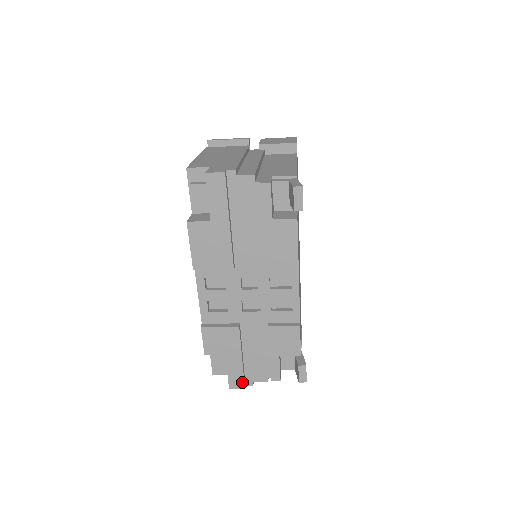
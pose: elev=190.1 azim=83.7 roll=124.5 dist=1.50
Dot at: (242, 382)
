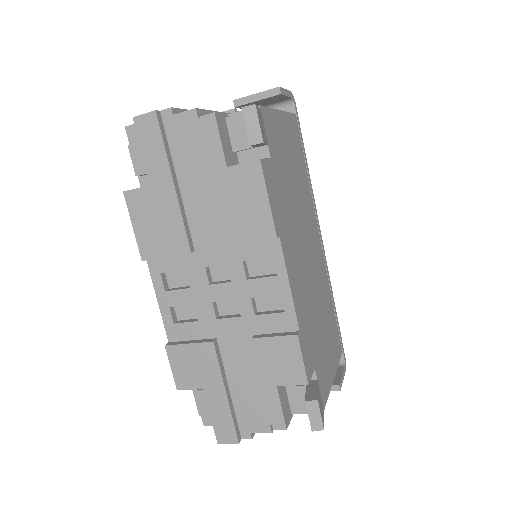
Dot at: (233, 432)
